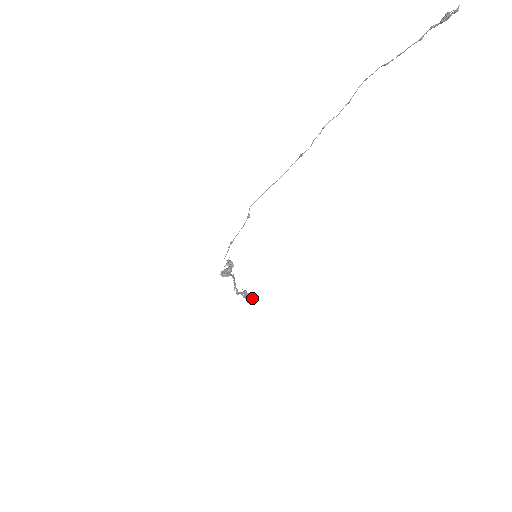
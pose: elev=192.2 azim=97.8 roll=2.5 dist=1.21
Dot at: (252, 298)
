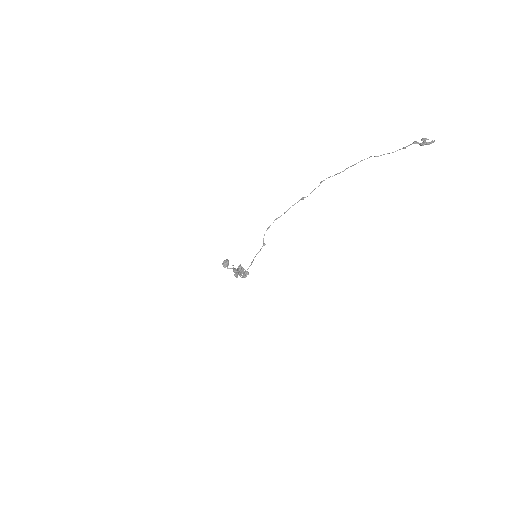
Dot at: occluded
